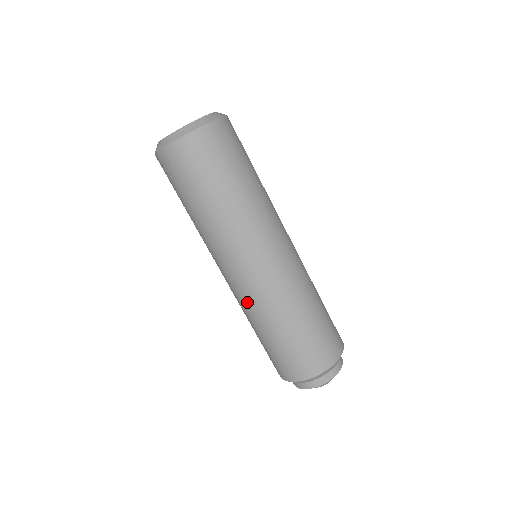
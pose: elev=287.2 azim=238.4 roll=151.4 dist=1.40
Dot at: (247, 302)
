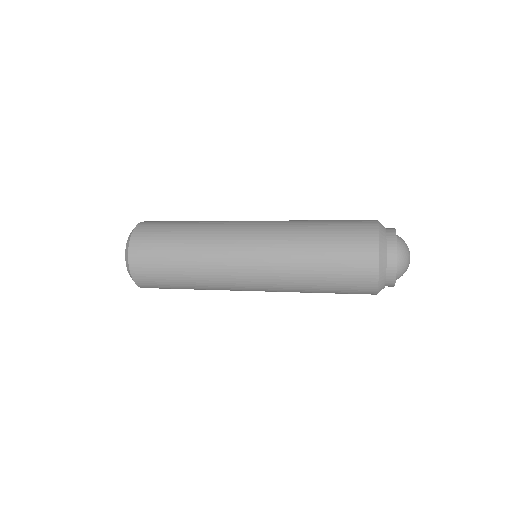
Dot at: (279, 285)
